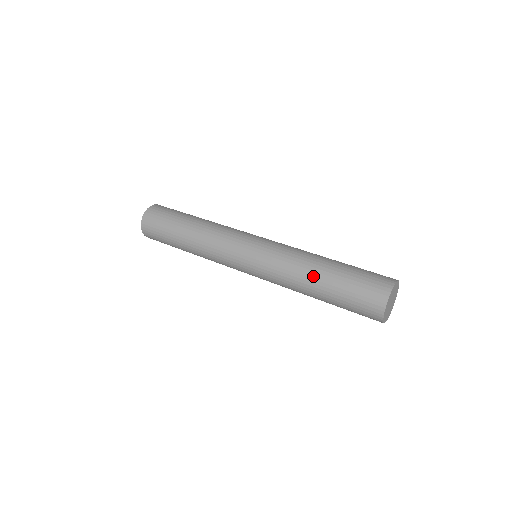
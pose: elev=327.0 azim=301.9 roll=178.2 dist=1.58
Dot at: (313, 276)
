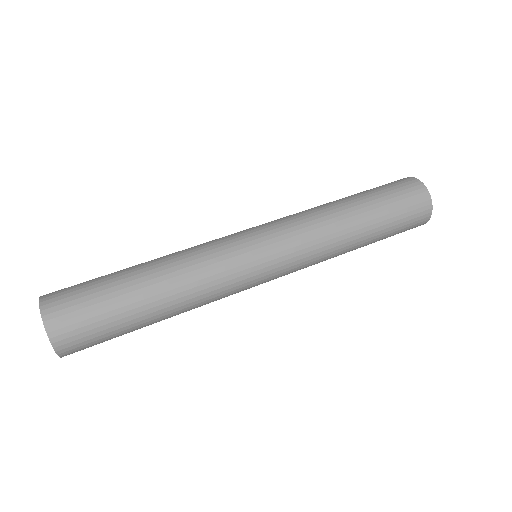
Dot at: (352, 218)
